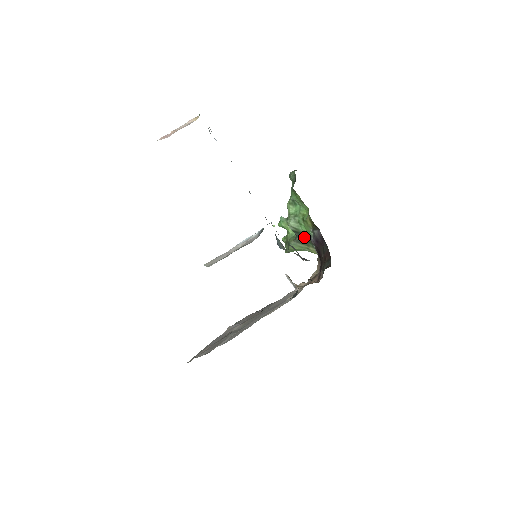
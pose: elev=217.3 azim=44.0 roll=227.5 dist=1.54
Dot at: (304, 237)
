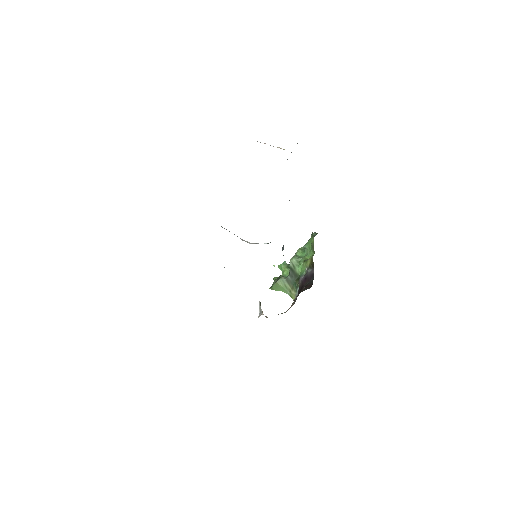
Dot at: (295, 278)
